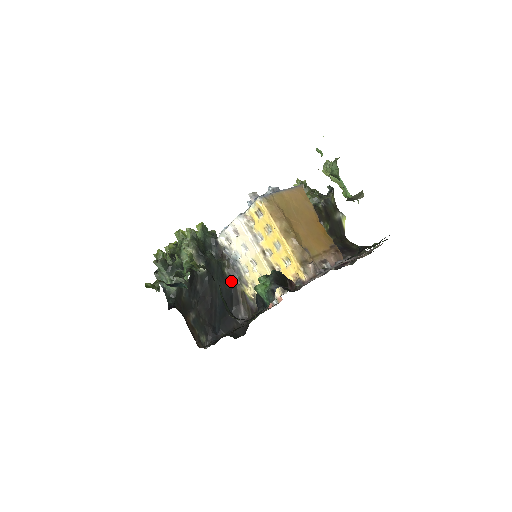
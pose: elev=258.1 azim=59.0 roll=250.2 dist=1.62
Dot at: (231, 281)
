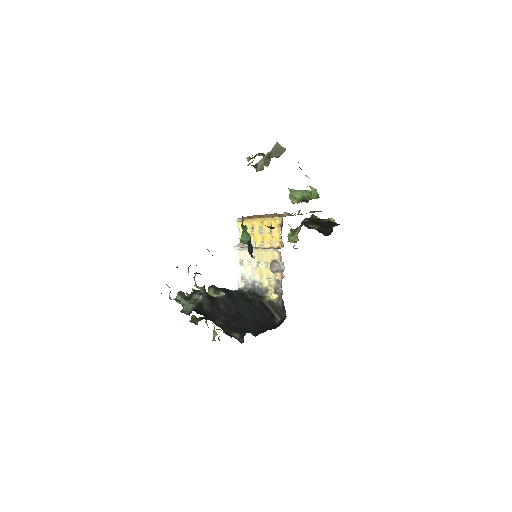
Dot at: (256, 300)
